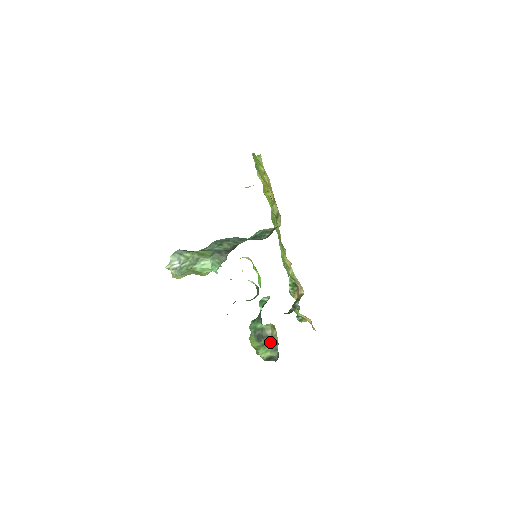
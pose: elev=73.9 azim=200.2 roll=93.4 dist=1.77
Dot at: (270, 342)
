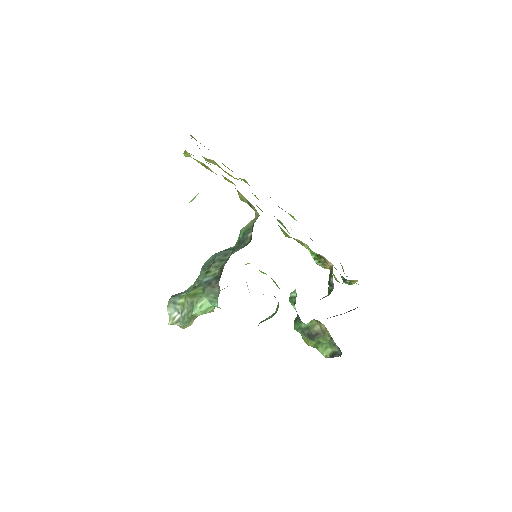
Dot at: (324, 338)
